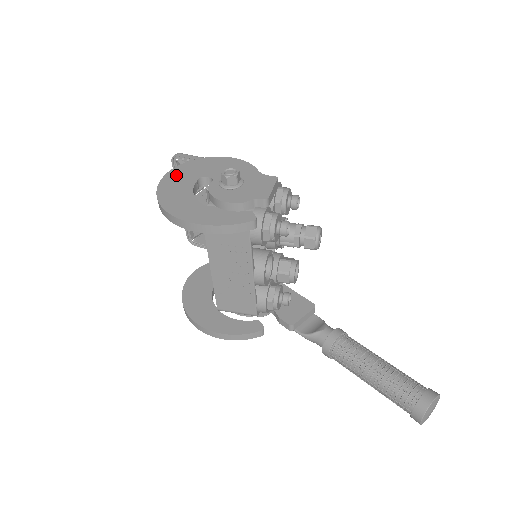
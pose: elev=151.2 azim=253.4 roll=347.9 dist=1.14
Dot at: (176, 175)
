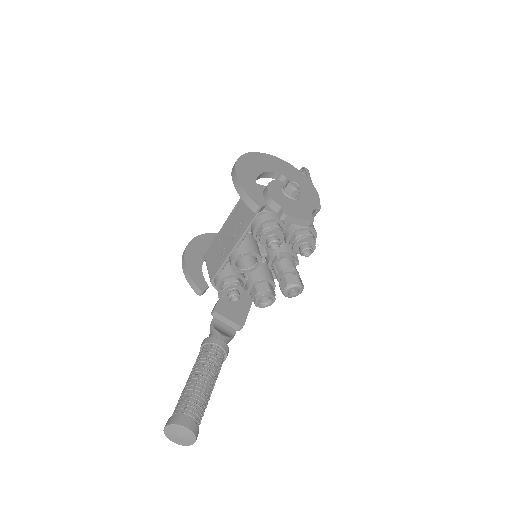
Dot at: (279, 162)
